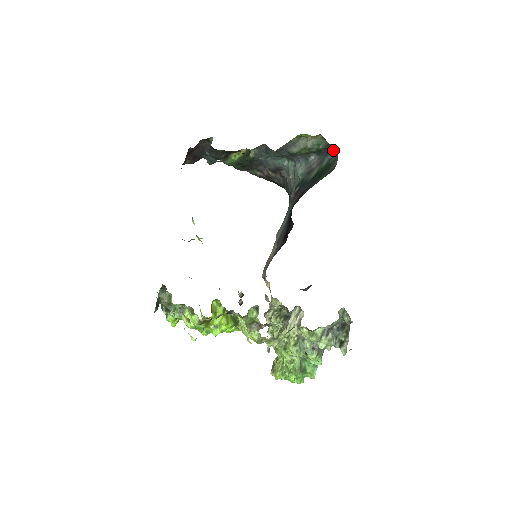
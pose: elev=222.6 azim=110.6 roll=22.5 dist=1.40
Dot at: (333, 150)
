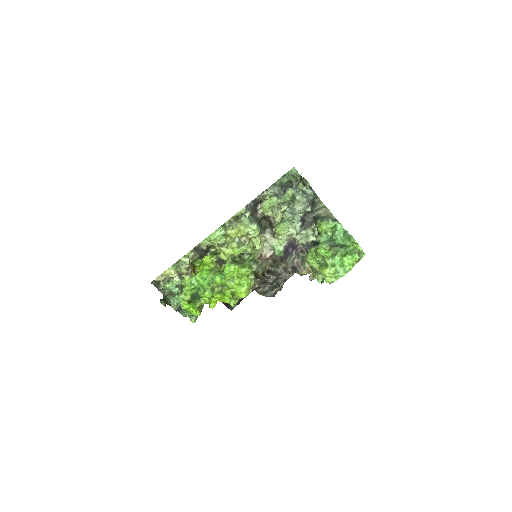
Dot at: occluded
